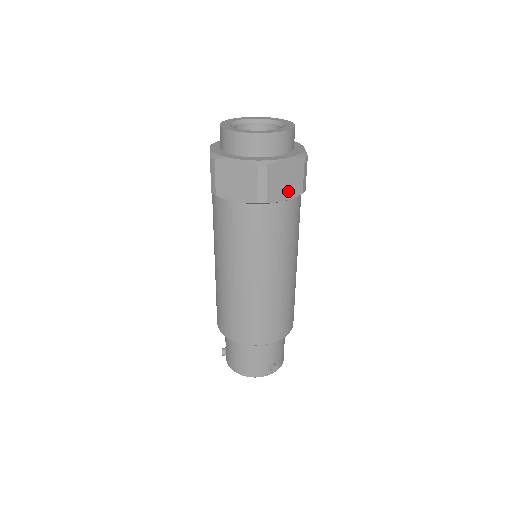
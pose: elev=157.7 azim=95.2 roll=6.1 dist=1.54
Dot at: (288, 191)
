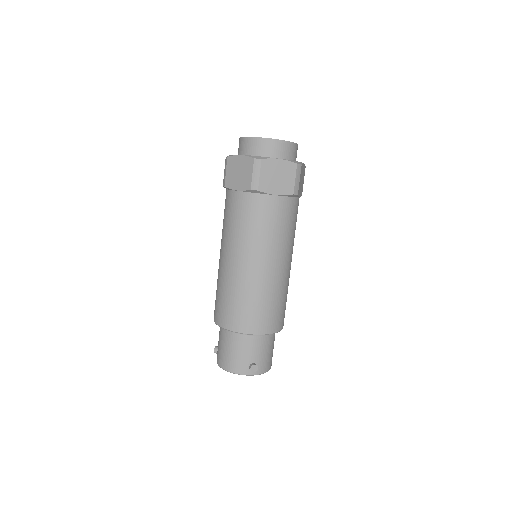
Dot at: (279, 187)
